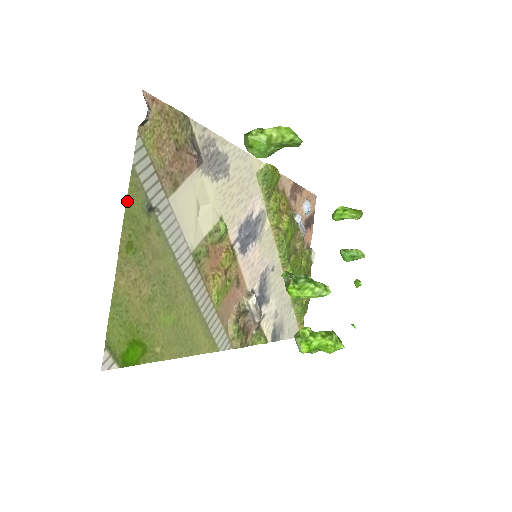
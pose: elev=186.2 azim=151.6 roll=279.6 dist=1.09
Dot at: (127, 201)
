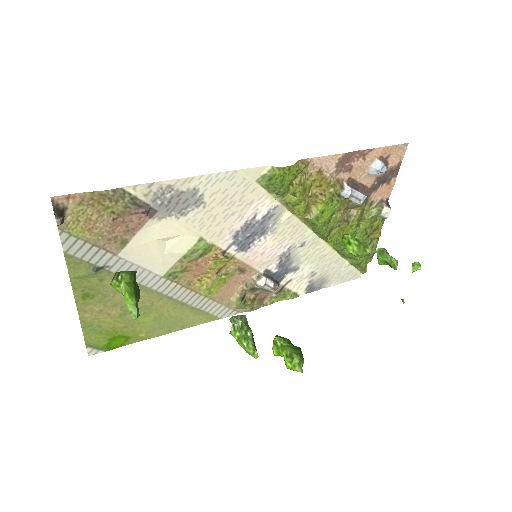
Dot at: (70, 274)
